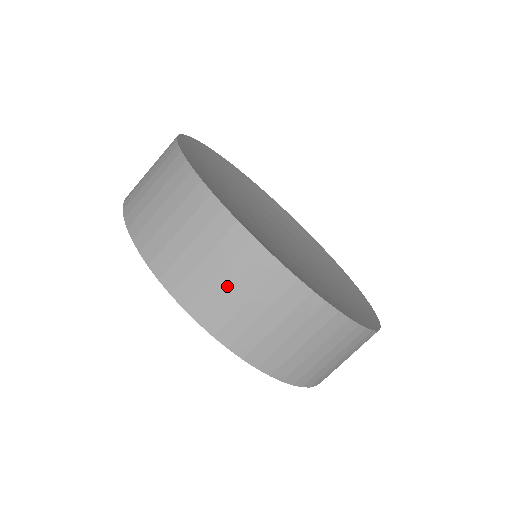
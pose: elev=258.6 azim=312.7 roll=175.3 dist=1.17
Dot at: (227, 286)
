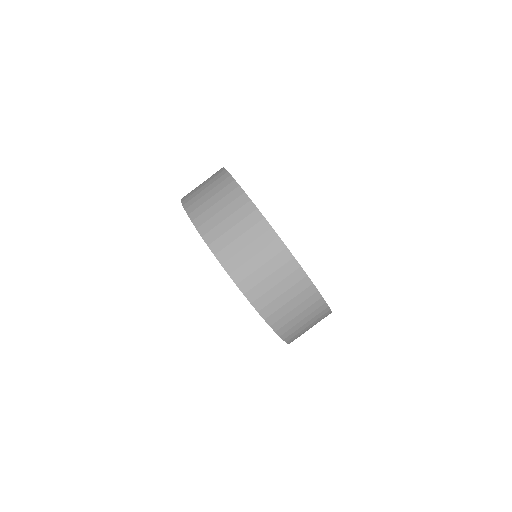
Dot at: (304, 323)
